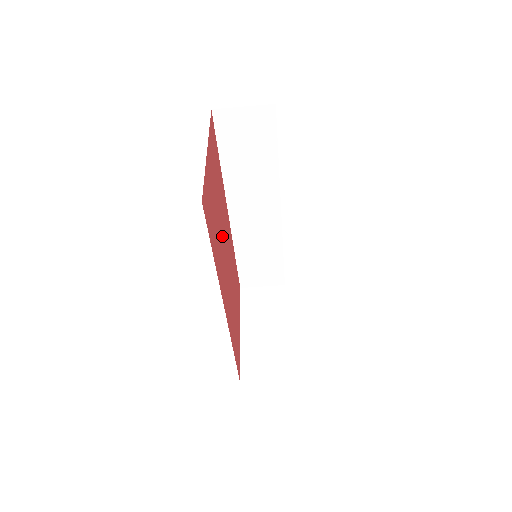
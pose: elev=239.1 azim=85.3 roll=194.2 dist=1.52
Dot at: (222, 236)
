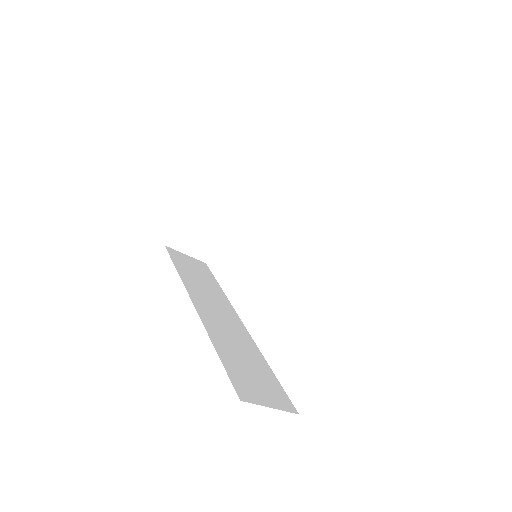
Dot at: occluded
